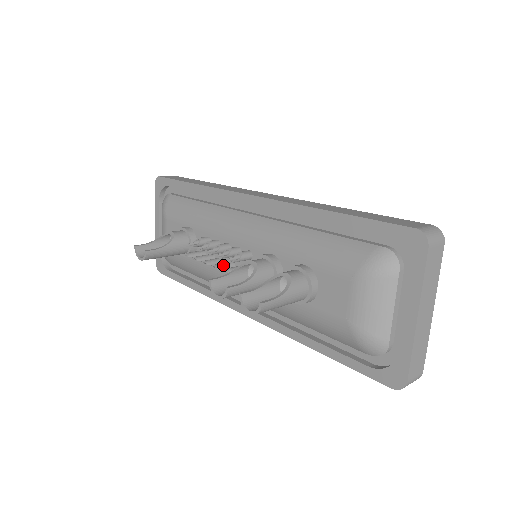
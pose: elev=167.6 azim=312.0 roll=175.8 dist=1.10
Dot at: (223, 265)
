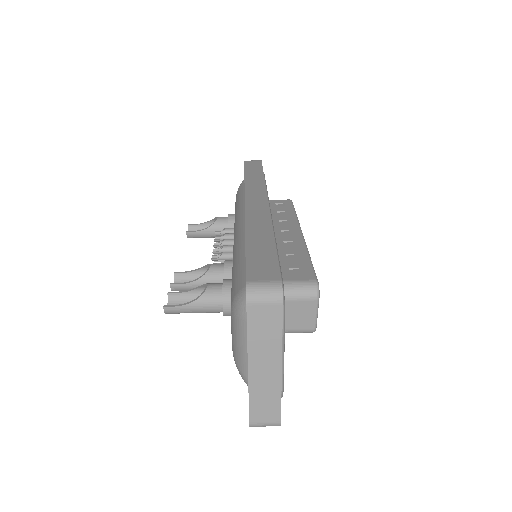
Dot at: occluded
